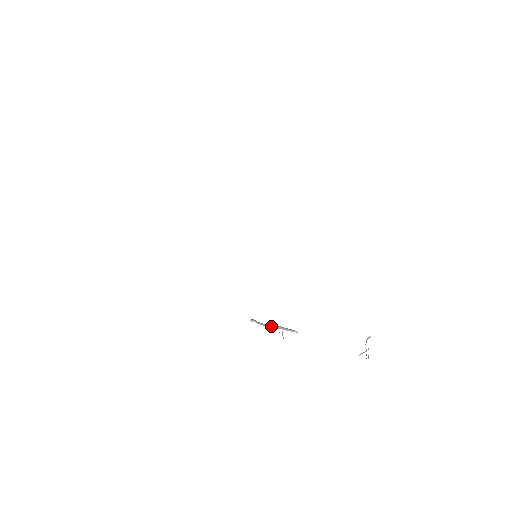
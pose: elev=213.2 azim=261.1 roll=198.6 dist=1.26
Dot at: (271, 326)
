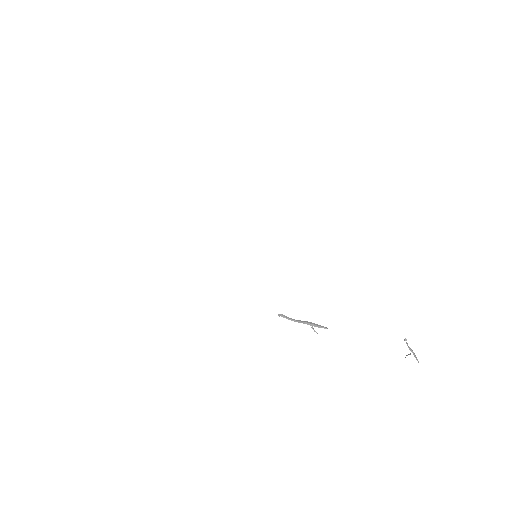
Dot at: (299, 321)
